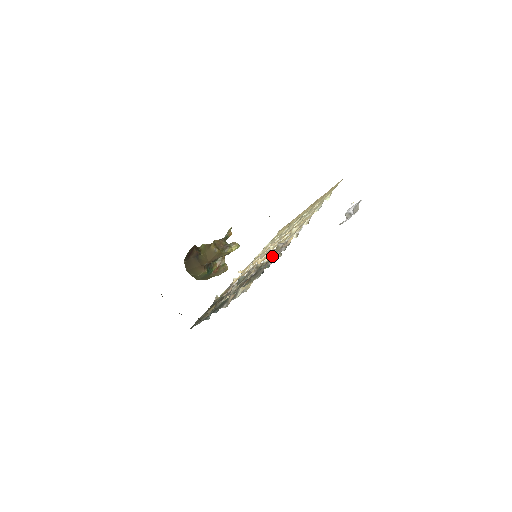
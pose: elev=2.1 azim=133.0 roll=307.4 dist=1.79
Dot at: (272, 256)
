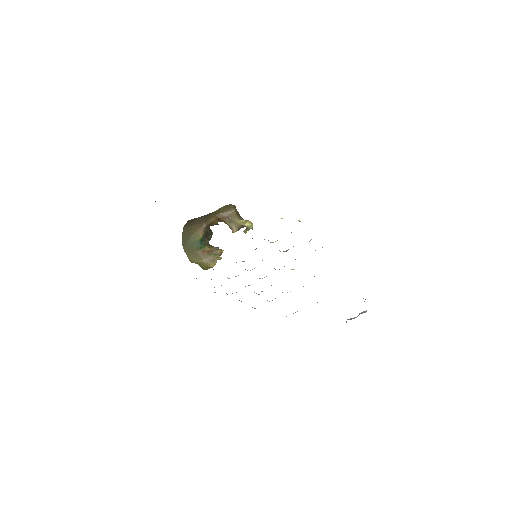
Dot at: occluded
